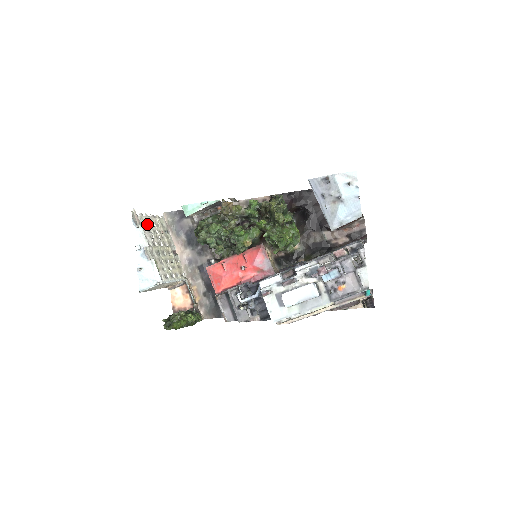
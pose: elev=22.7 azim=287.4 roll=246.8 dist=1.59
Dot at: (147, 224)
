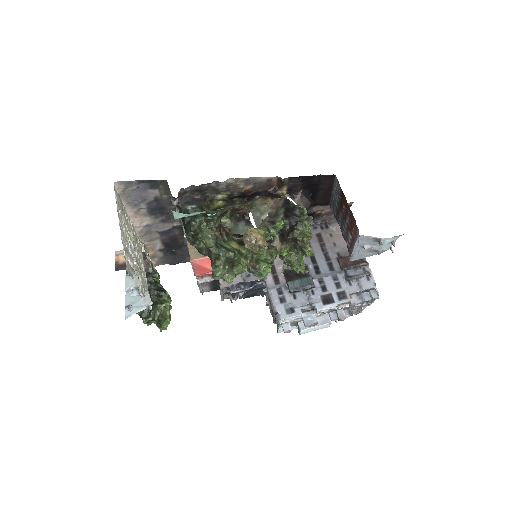
Dot at: (125, 246)
